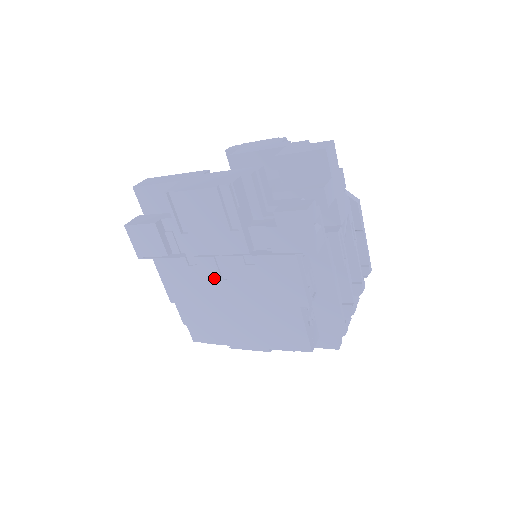
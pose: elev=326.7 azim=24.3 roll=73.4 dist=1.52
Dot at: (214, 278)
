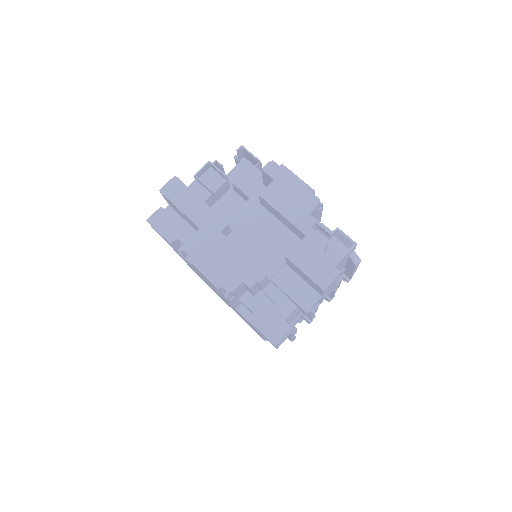
Dot at: (210, 285)
